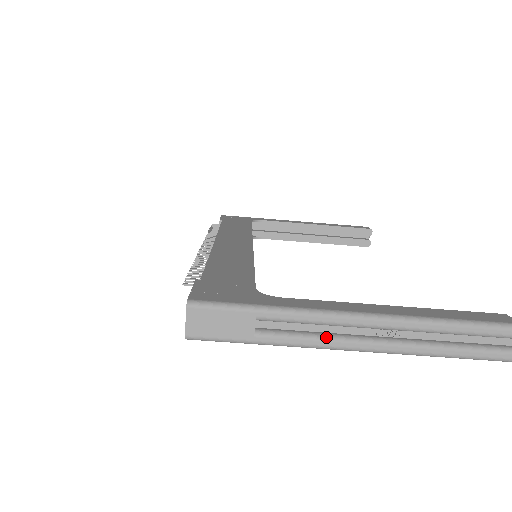
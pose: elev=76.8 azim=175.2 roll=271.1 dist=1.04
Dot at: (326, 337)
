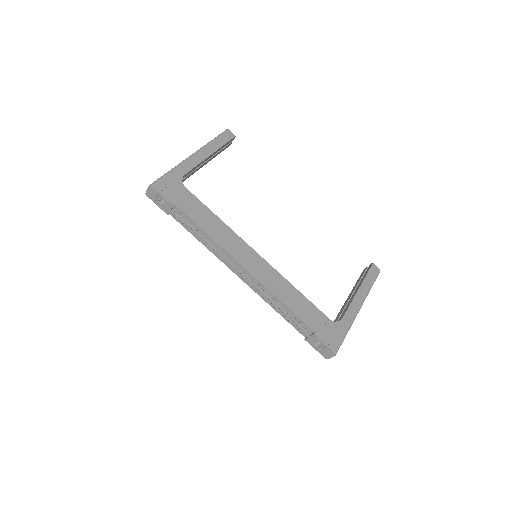
Dot at: occluded
